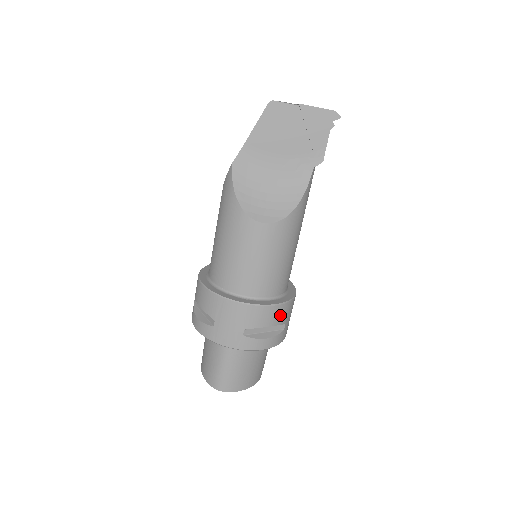
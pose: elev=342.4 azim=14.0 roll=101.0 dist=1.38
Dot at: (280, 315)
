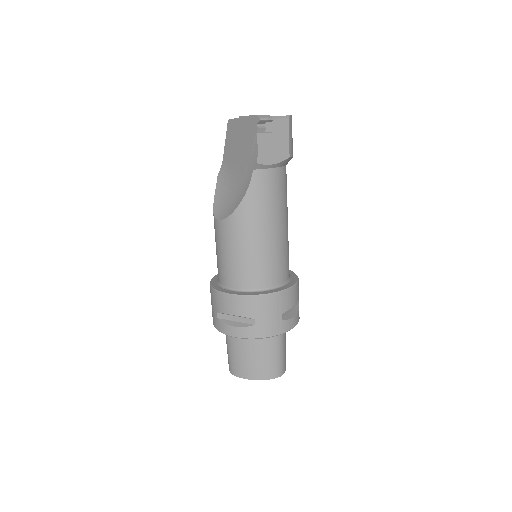
Dot at: (242, 307)
